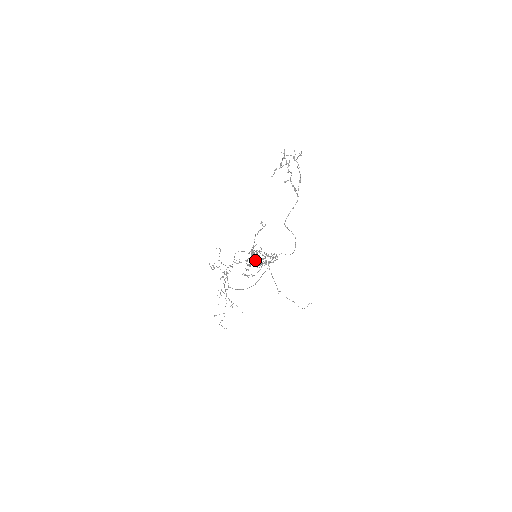
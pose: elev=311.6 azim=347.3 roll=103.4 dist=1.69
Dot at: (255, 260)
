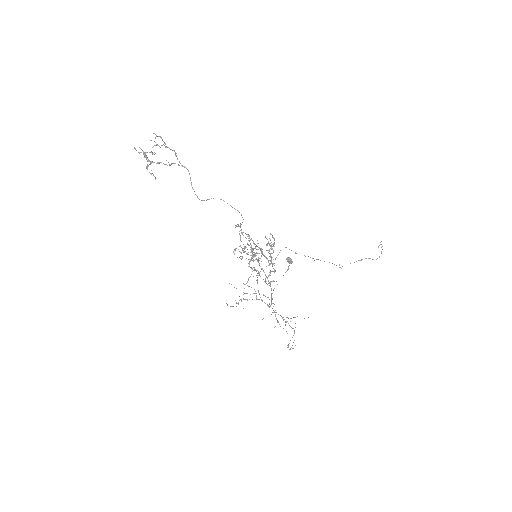
Dot at: occluded
